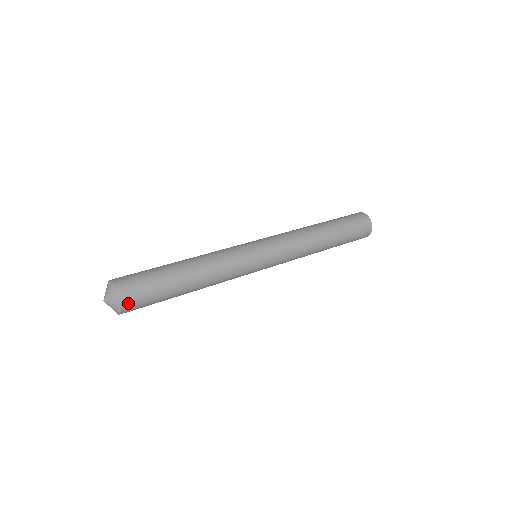
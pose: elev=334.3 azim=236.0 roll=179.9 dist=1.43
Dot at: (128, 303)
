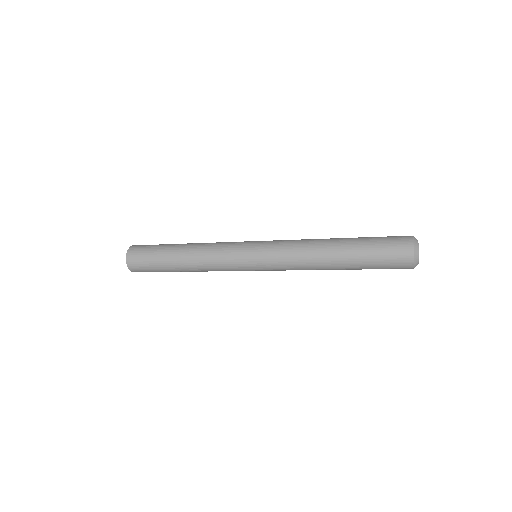
Dot at: (134, 249)
